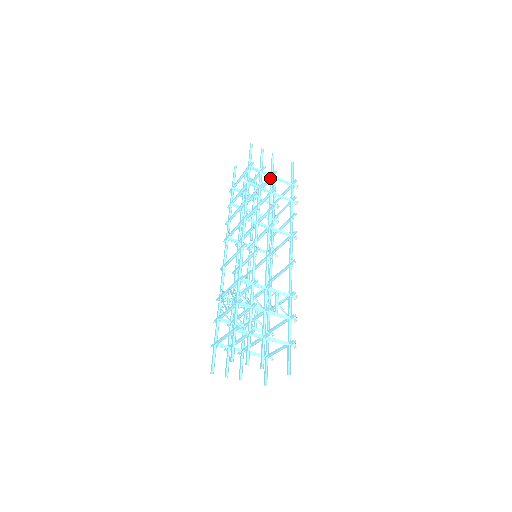
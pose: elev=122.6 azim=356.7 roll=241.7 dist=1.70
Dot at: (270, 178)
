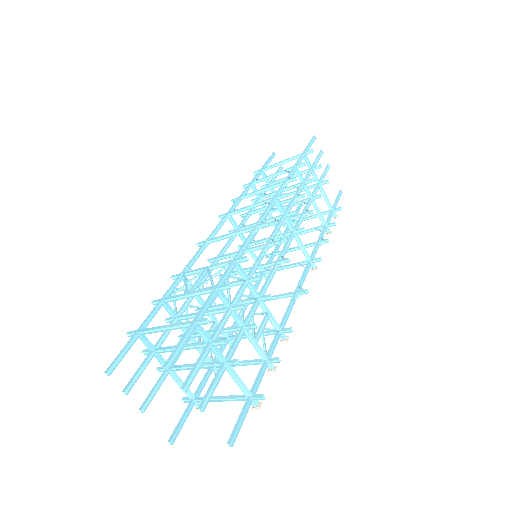
Dot at: (316, 184)
